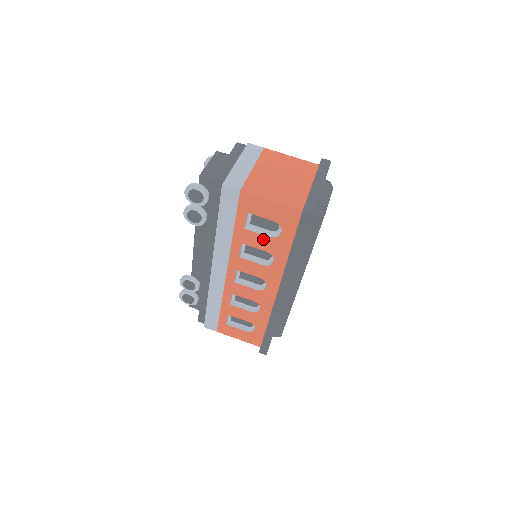
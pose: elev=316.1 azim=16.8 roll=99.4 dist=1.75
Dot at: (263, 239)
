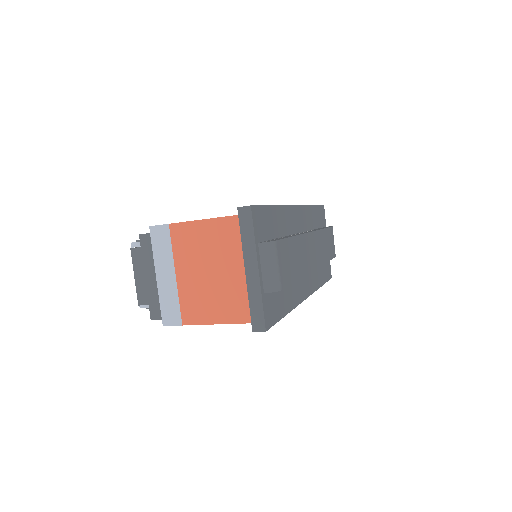
Dot at: occluded
